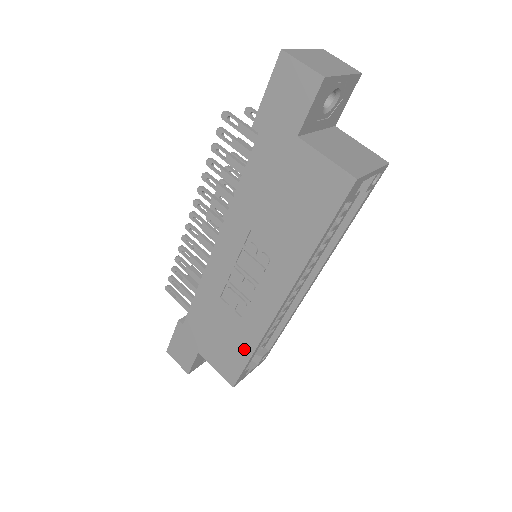
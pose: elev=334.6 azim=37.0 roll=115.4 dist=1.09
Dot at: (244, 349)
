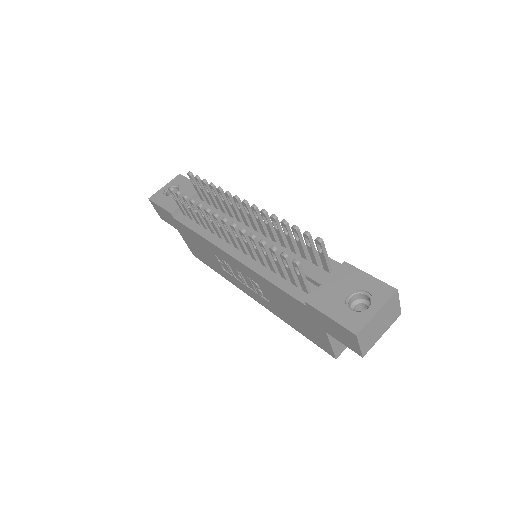
Dot at: (214, 268)
